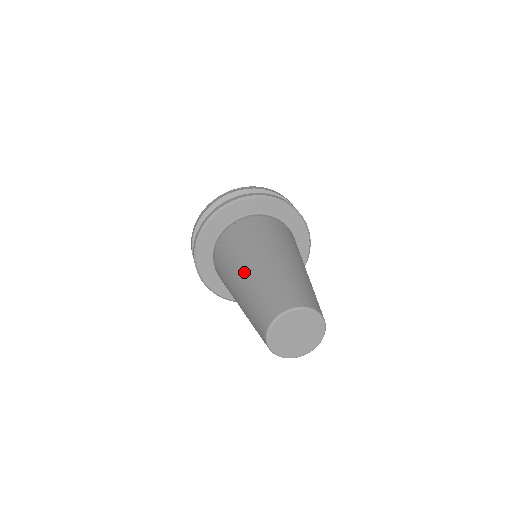
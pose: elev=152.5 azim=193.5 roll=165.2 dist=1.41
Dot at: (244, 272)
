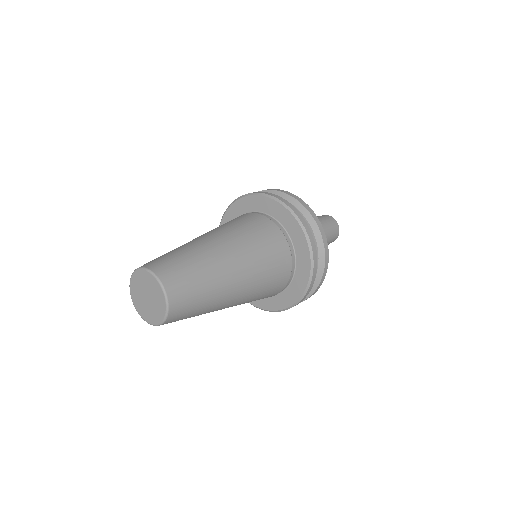
Dot at: occluded
